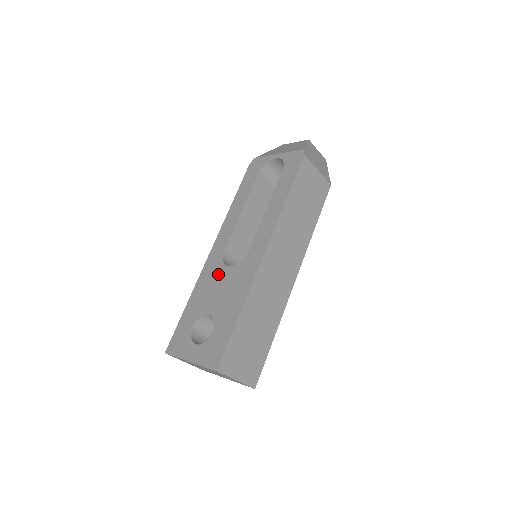
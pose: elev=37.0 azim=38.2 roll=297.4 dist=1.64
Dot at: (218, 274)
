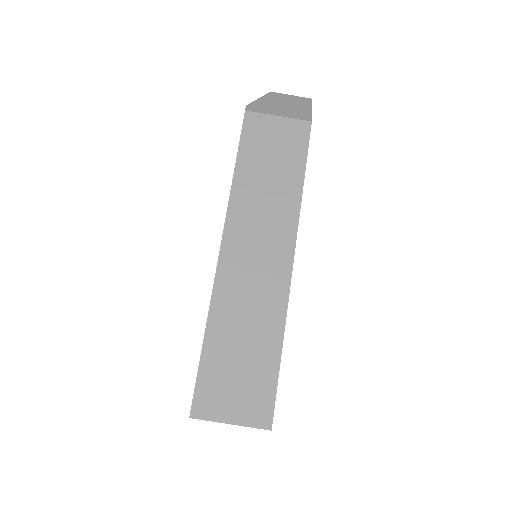
Dot at: occluded
